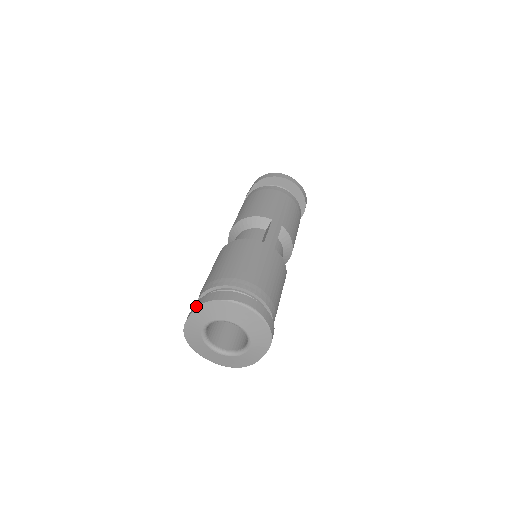
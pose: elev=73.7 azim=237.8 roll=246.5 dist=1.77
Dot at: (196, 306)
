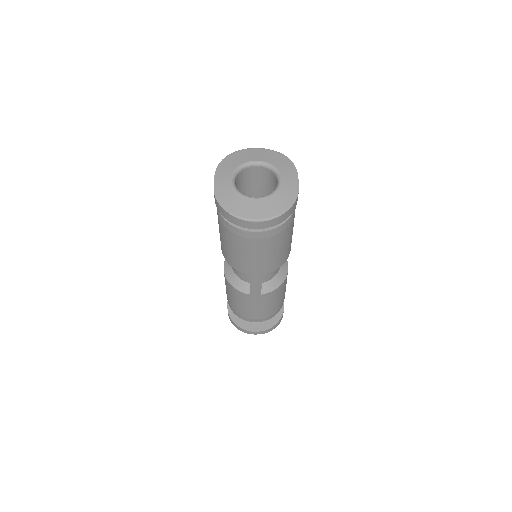
Dot at: (215, 173)
